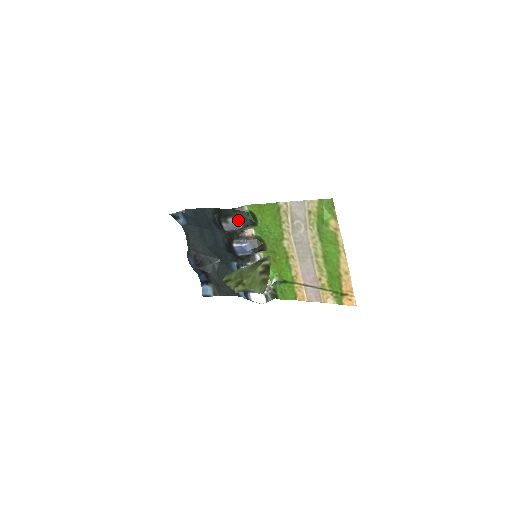
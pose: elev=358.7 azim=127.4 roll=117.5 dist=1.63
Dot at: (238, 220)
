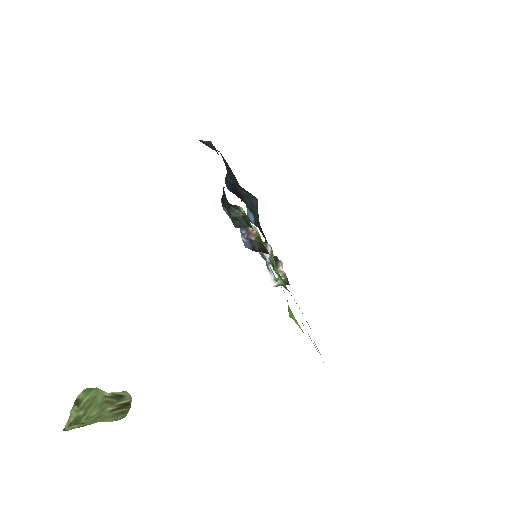
Dot at: (231, 219)
